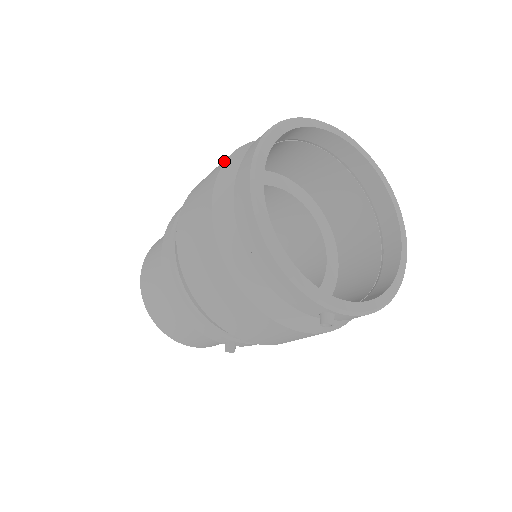
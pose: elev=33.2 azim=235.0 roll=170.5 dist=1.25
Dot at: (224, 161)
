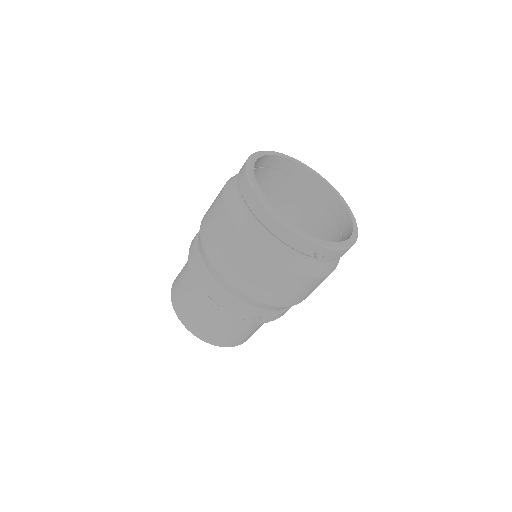
Dot at: (224, 187)
